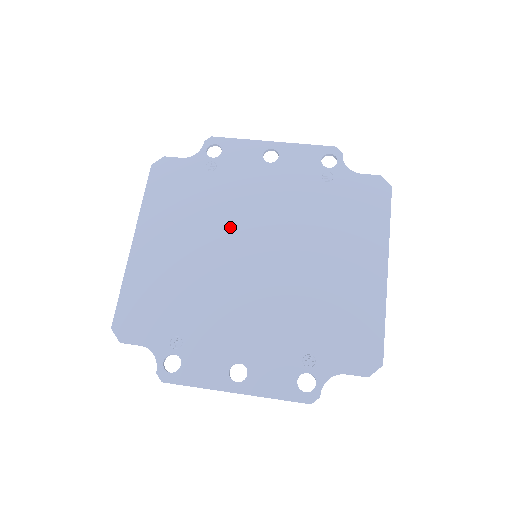
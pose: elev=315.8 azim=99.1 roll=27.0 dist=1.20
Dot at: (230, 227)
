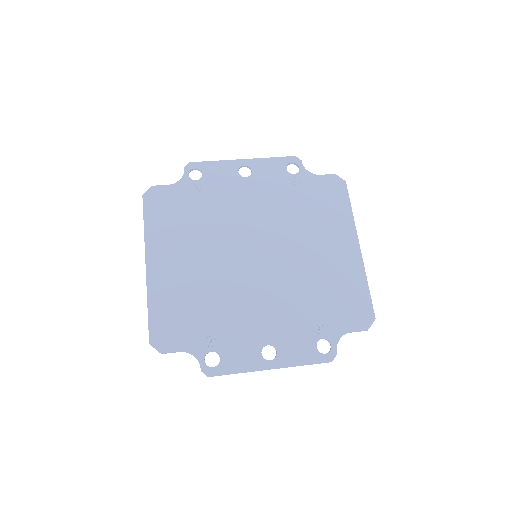
Dot at: (228, 236)
